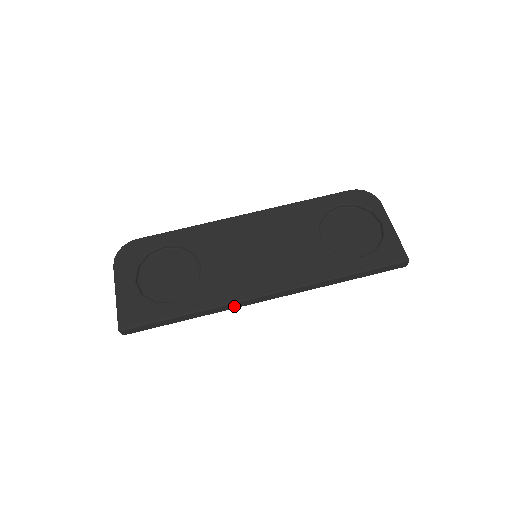
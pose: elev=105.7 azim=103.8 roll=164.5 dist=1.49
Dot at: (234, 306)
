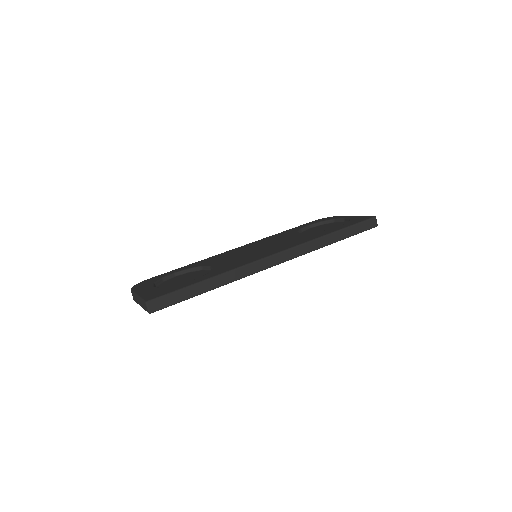
Dot at: (249, 270)
